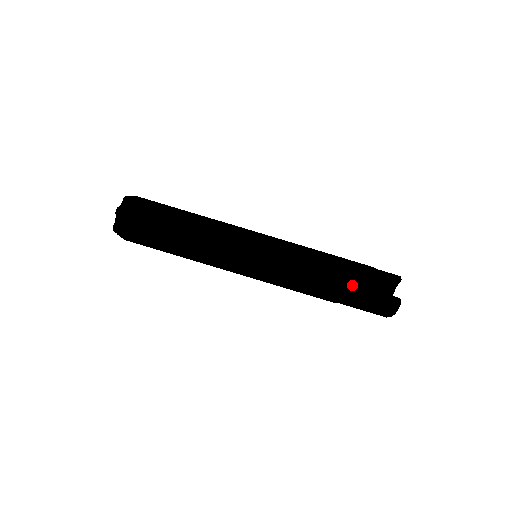
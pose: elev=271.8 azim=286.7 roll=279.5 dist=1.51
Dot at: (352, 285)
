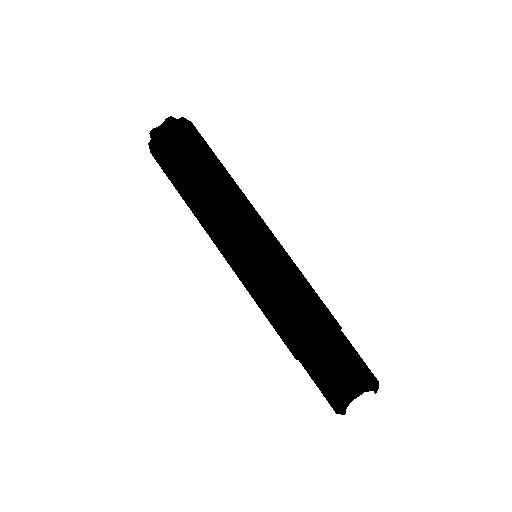
Dot at: (308, 361)
